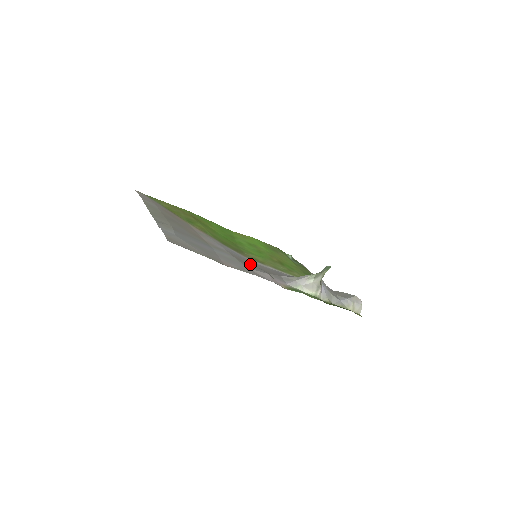
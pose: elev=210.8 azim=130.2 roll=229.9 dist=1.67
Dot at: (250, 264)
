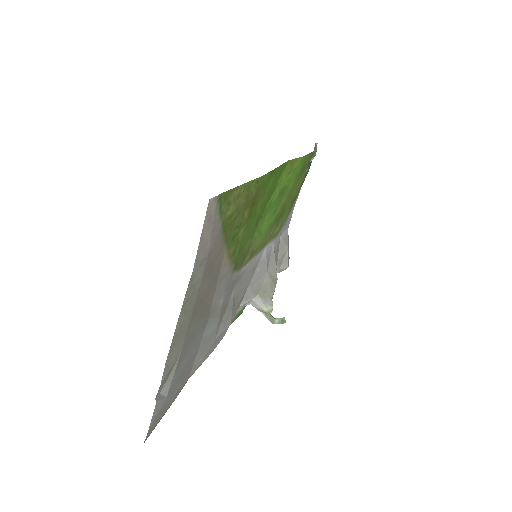
Dot at: (230, 304)
